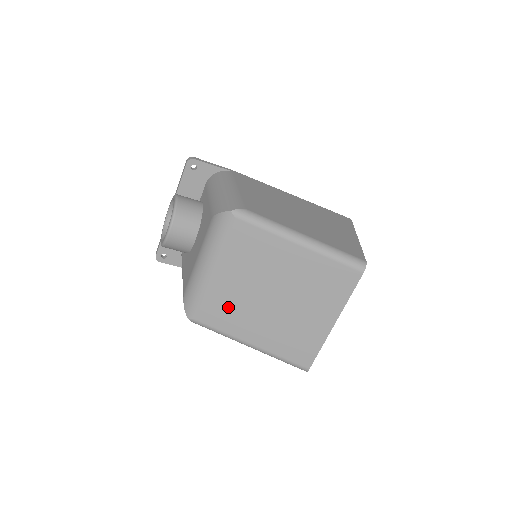
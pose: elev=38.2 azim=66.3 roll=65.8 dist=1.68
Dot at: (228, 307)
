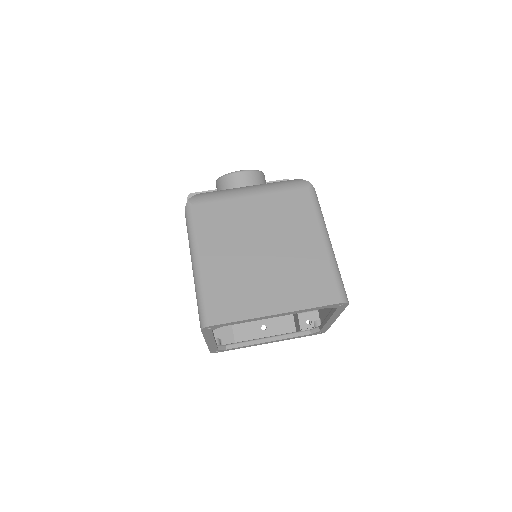
Dot at: (225, 222)
